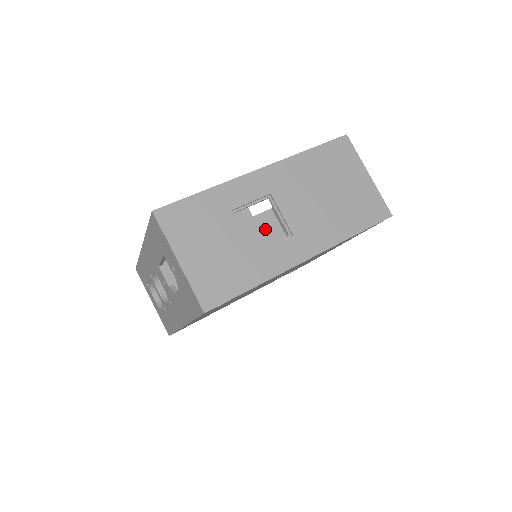
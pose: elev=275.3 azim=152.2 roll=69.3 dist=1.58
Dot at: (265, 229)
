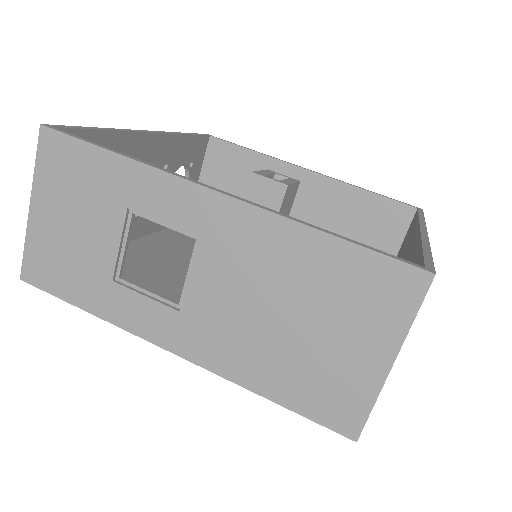
Dot at: (380, 223)
